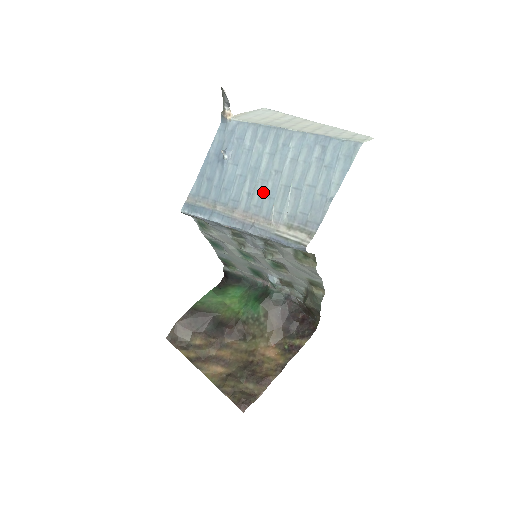
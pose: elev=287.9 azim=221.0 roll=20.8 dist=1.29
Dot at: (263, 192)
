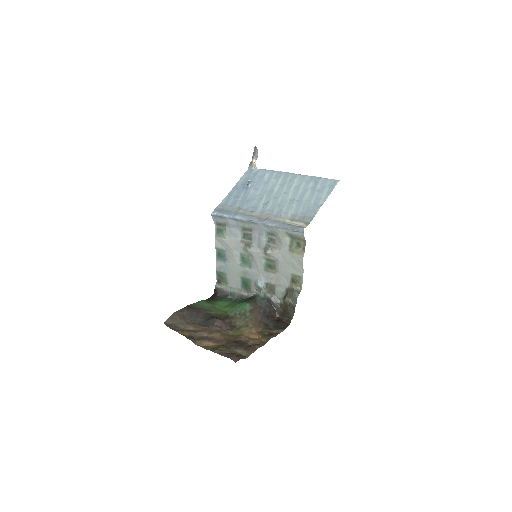
Dot at: (275, 203)
